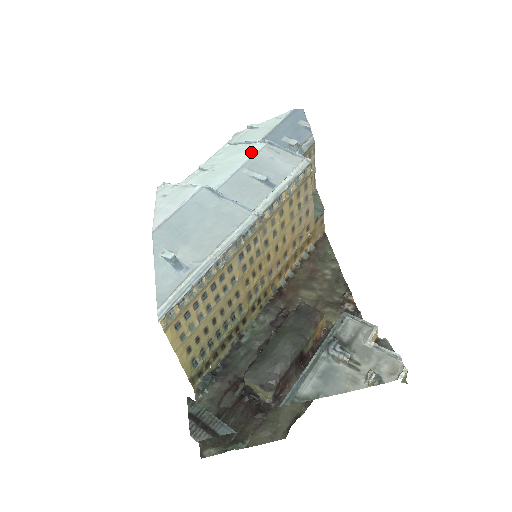
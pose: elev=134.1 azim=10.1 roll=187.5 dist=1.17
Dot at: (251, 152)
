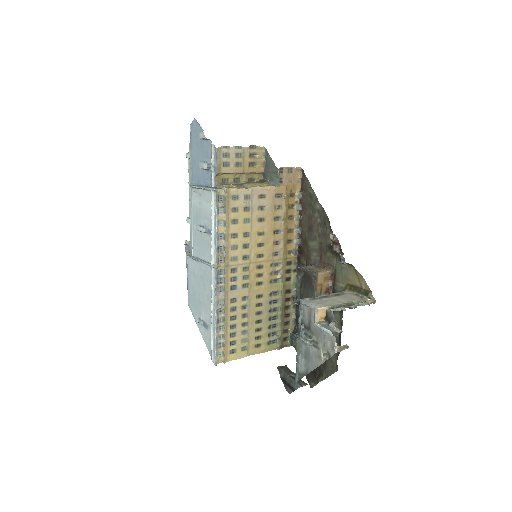
Dot at: (191, 202)
